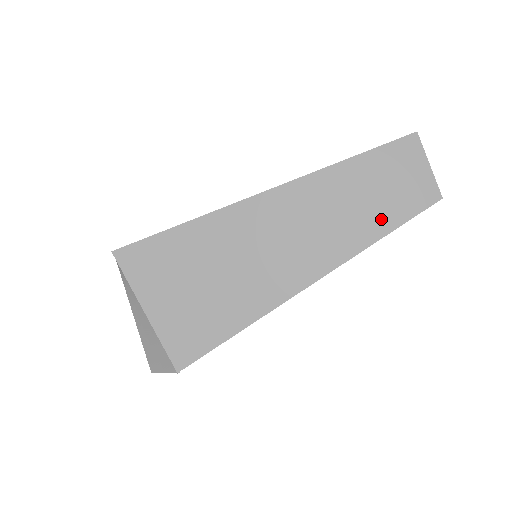
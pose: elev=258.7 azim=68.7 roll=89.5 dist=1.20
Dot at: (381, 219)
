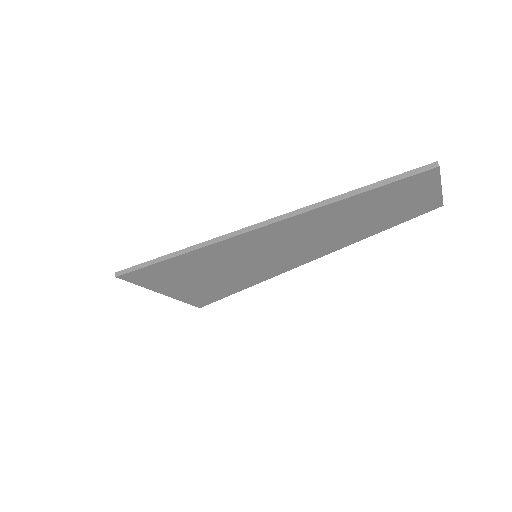
Dot at: (378, 225)
